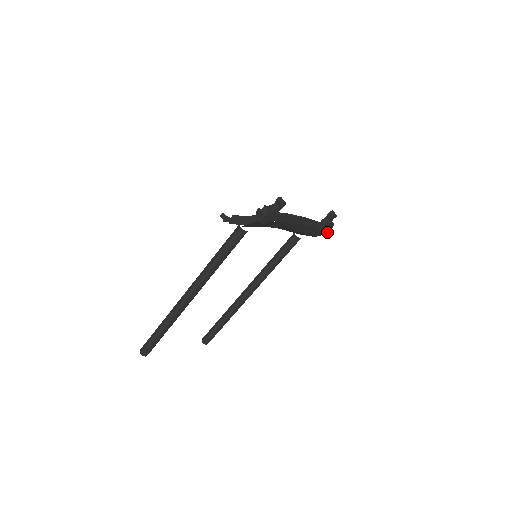
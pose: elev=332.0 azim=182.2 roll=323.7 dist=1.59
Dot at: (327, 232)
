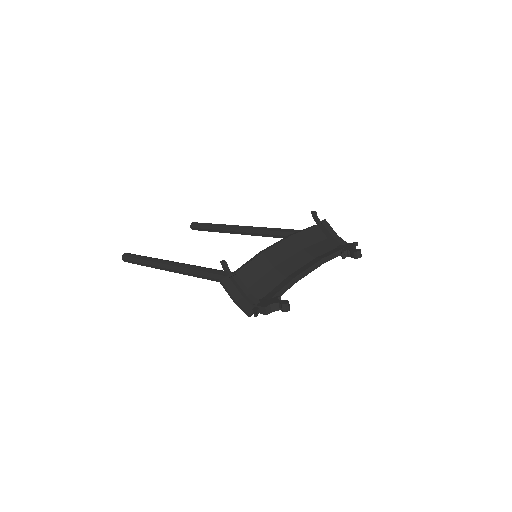
Dot at: occluded
